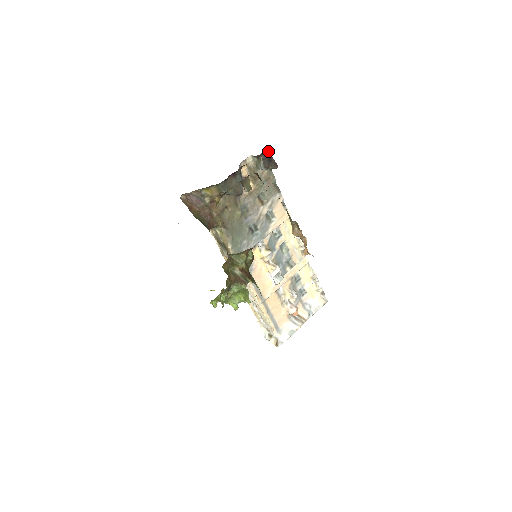
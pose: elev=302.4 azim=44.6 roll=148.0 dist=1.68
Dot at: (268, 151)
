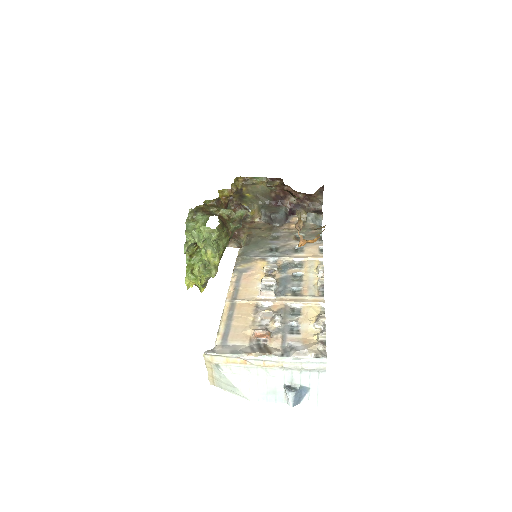
Dot at: (321, 209)
